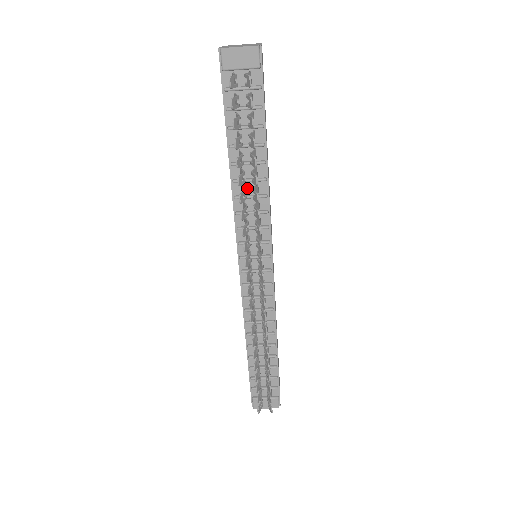
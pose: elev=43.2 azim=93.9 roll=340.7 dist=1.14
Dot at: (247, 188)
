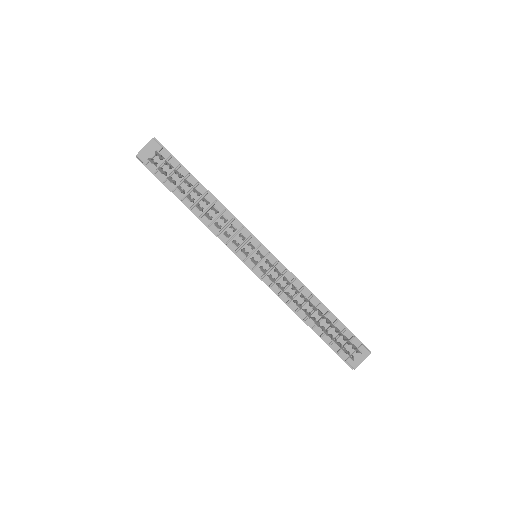
Dot at: (211, 215)
